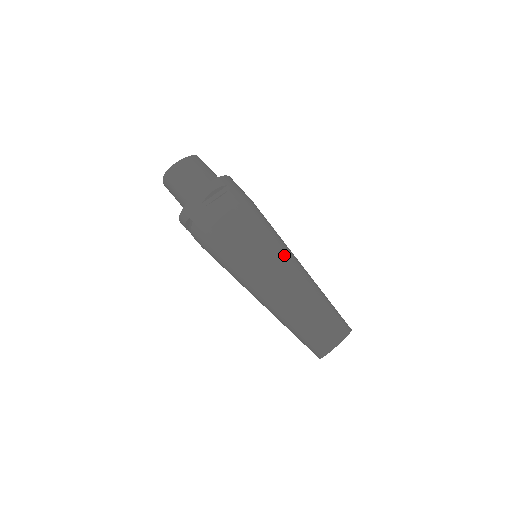
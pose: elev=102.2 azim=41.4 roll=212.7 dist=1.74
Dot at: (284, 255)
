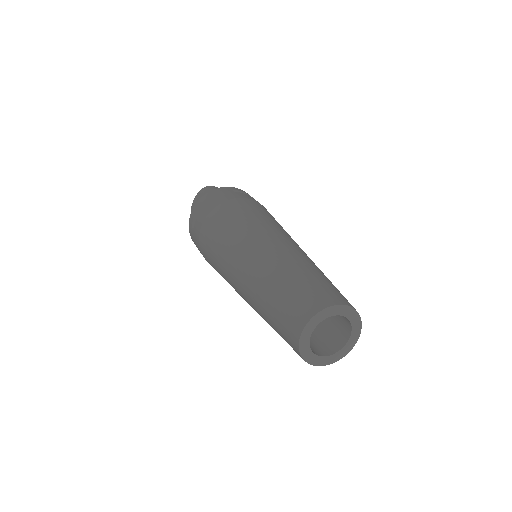
Dot at: occluded
